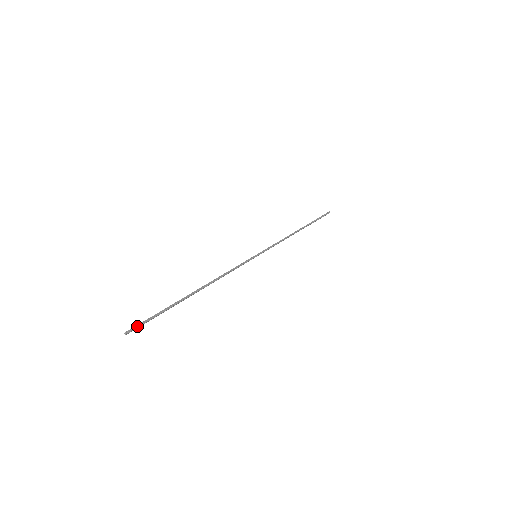
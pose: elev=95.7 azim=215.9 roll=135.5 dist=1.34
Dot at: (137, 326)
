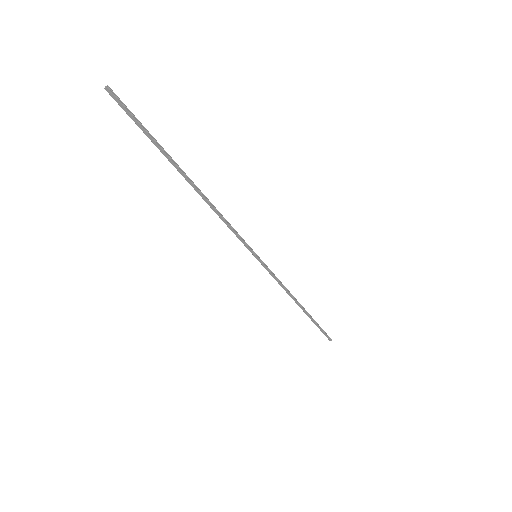
Dot at: (121, 102)
